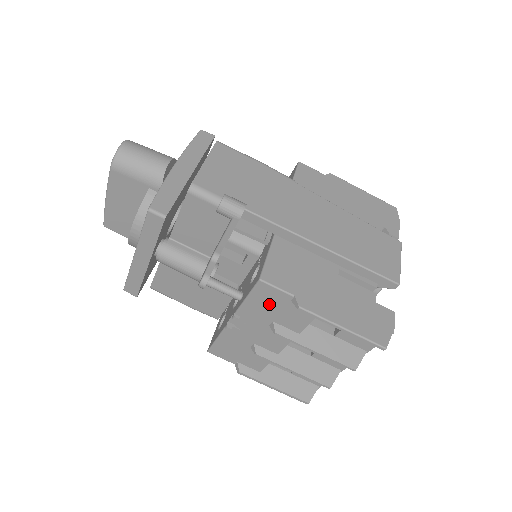
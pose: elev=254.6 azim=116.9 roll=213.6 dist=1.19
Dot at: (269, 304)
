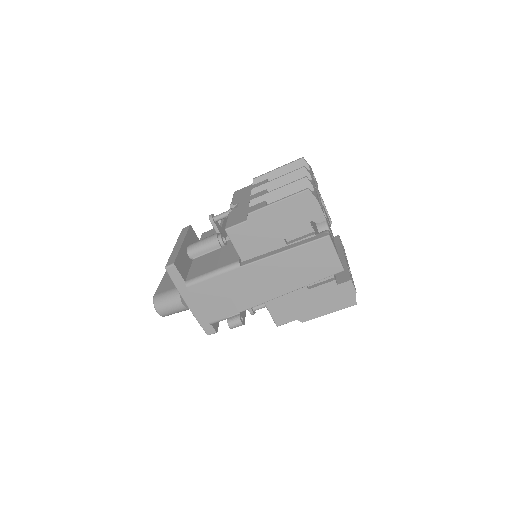
Dot at: occluded
